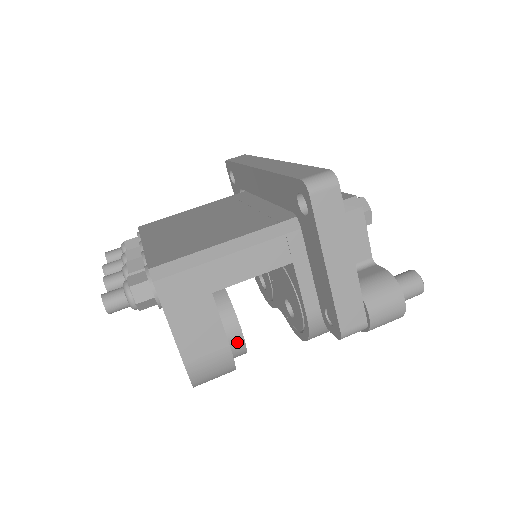
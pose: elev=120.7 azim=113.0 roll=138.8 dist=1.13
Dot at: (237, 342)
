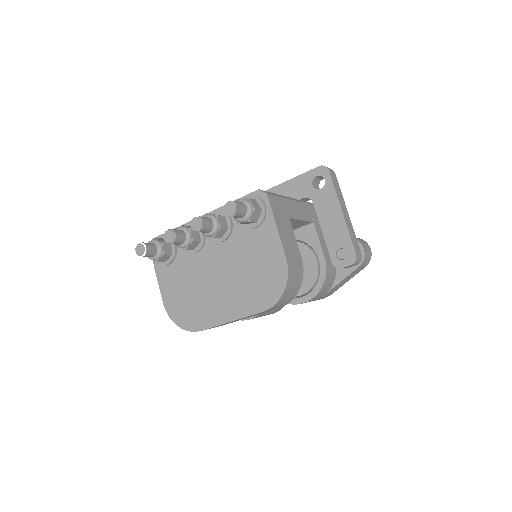
Dot at: occluded
